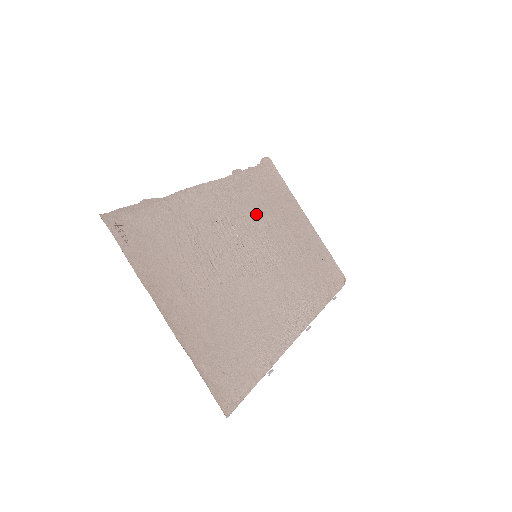
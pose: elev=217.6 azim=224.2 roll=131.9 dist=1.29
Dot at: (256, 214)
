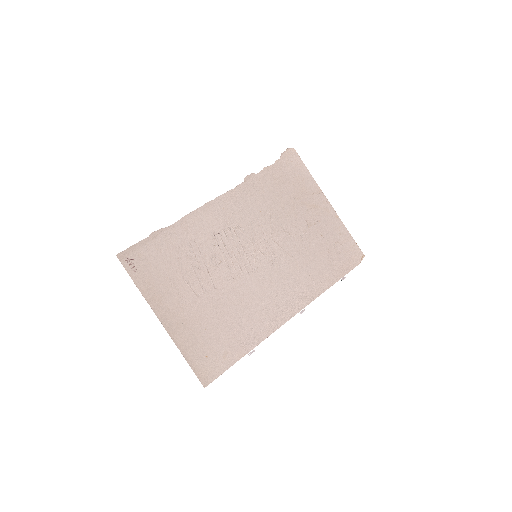
Dot at: (264, 215)
